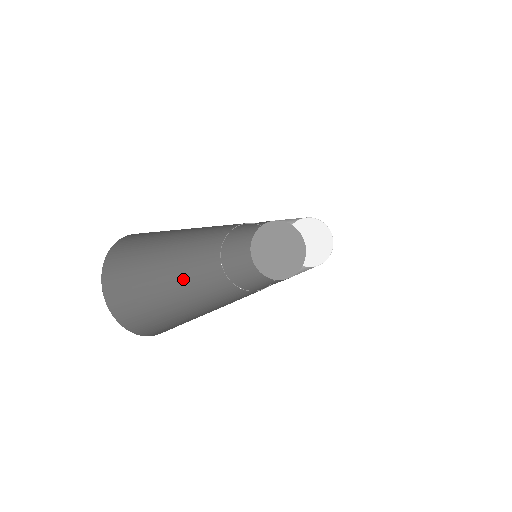
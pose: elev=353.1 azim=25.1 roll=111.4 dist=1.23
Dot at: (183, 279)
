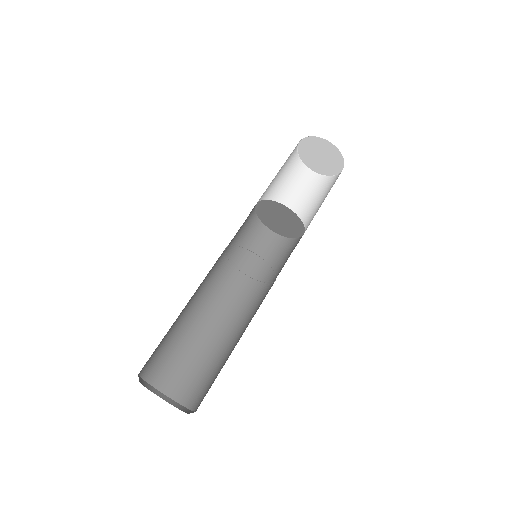
Dot at: (208, 318)
